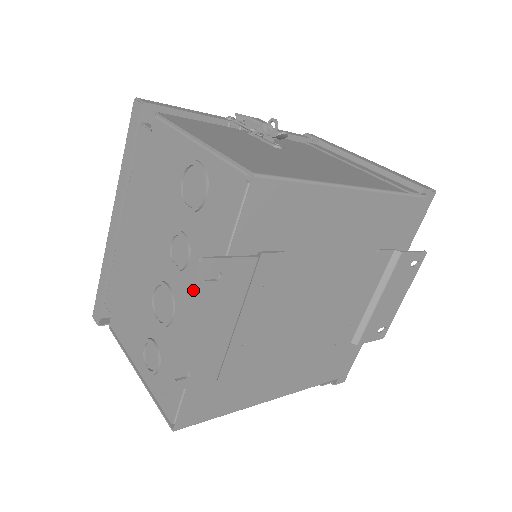
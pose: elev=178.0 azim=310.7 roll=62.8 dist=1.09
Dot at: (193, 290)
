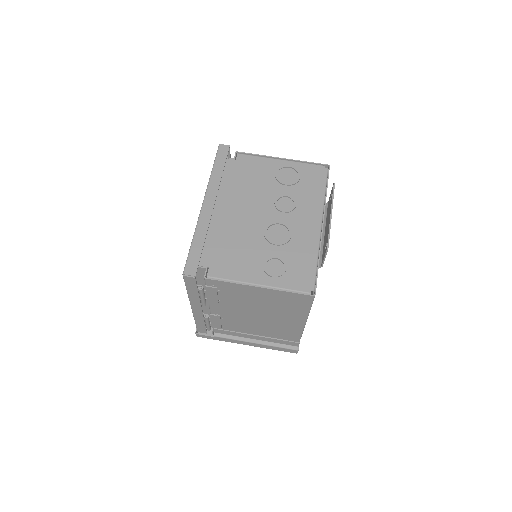
Dot at: (333, 196)
